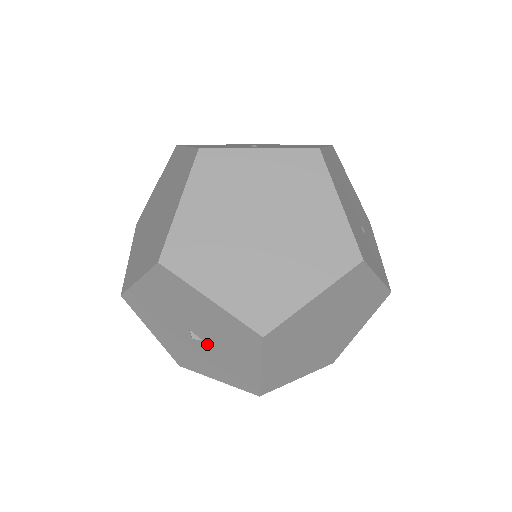
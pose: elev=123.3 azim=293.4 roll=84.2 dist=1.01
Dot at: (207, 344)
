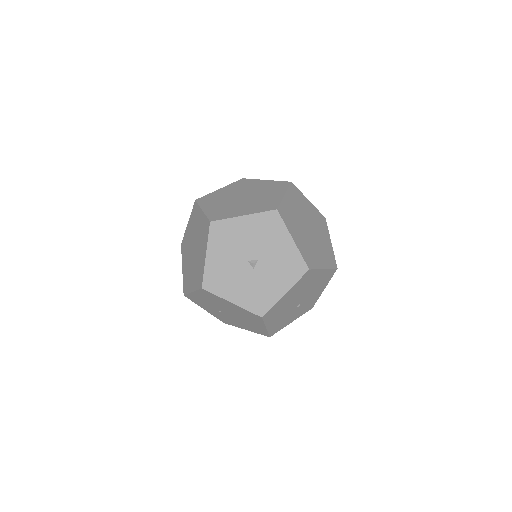
Dot at: (262, 260)
